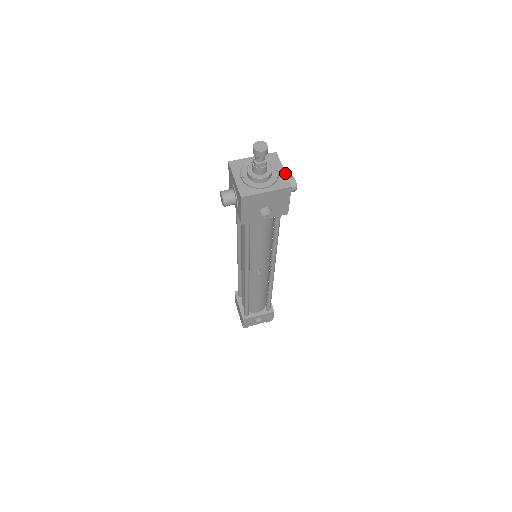
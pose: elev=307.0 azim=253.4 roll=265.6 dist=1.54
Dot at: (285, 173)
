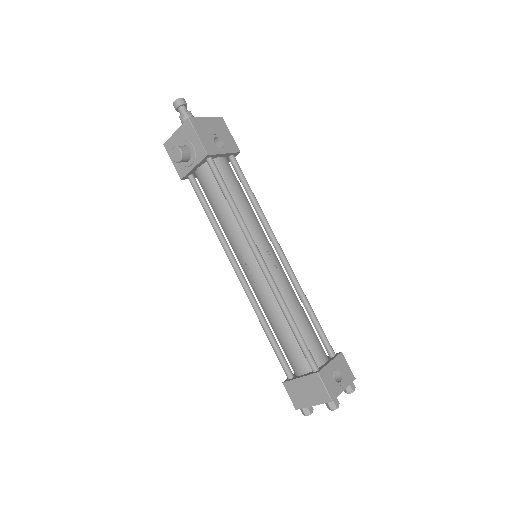
Dot at: occluded
